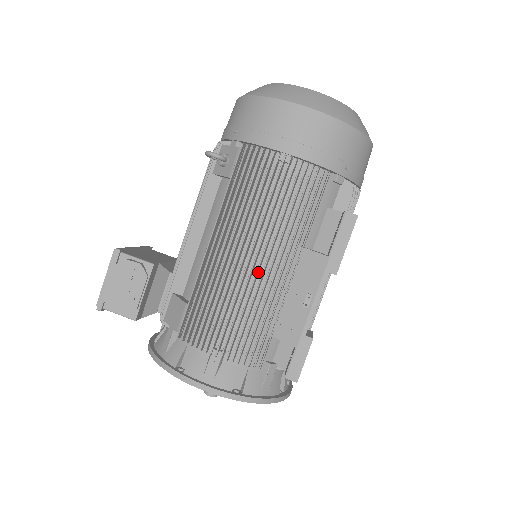
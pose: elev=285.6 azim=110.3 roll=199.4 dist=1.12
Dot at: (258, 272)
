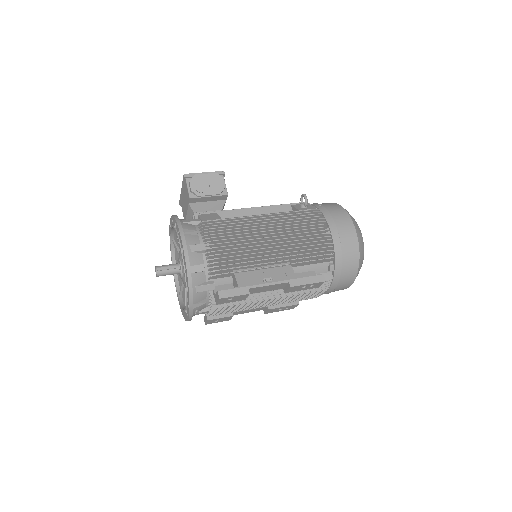
Dot at: (265, 247)
